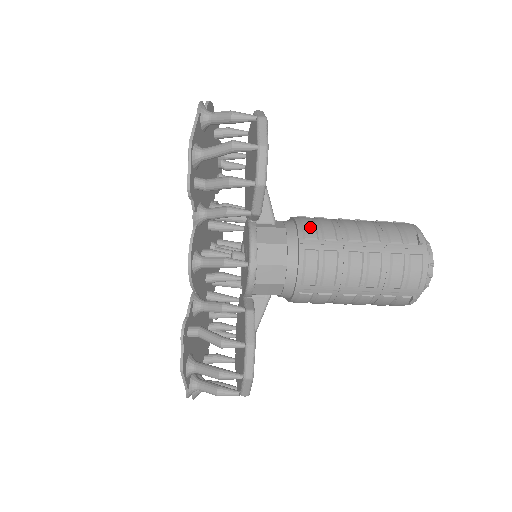
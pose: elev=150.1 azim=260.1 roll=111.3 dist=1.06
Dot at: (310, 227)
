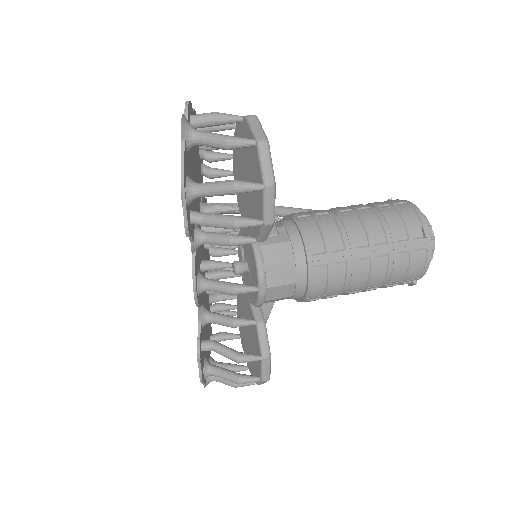
Dot at: (317, 239)
